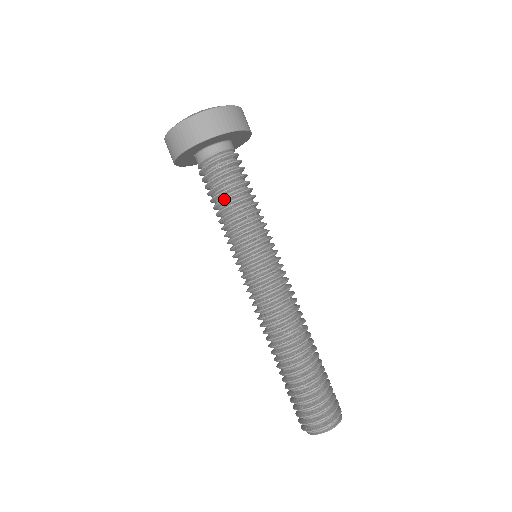
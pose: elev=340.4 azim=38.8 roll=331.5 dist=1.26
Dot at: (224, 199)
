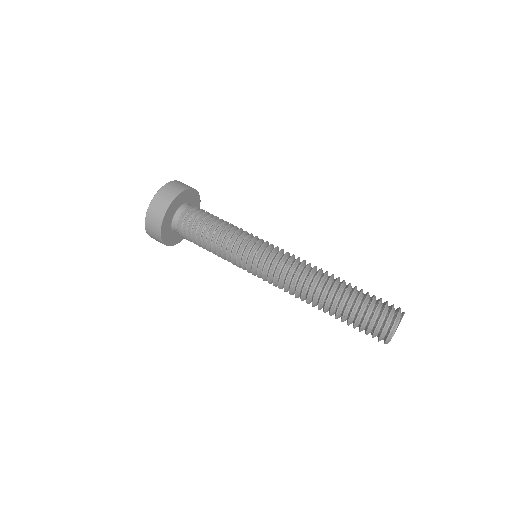
Dot at: (217, 220)
